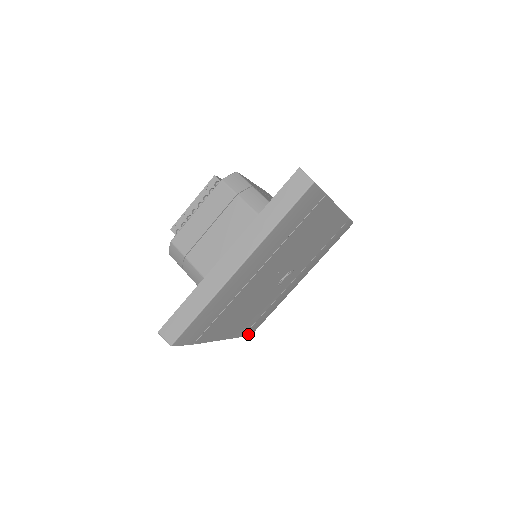
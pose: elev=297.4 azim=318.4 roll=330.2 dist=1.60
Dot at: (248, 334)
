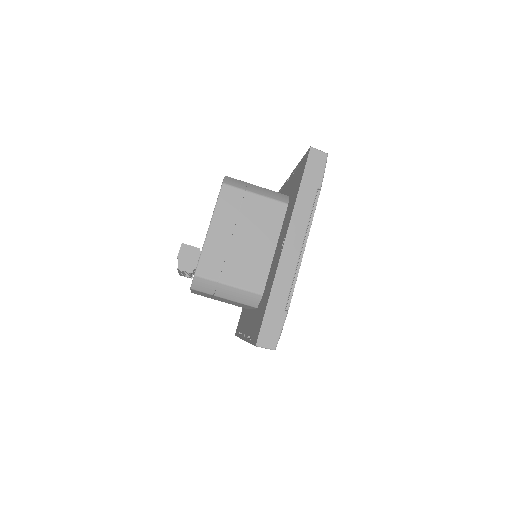
Dot at: occluded
